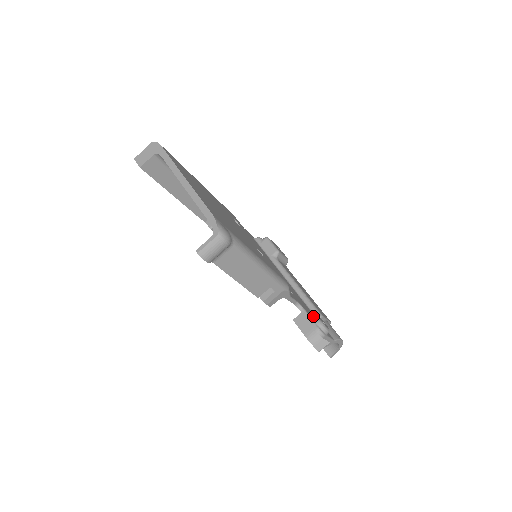
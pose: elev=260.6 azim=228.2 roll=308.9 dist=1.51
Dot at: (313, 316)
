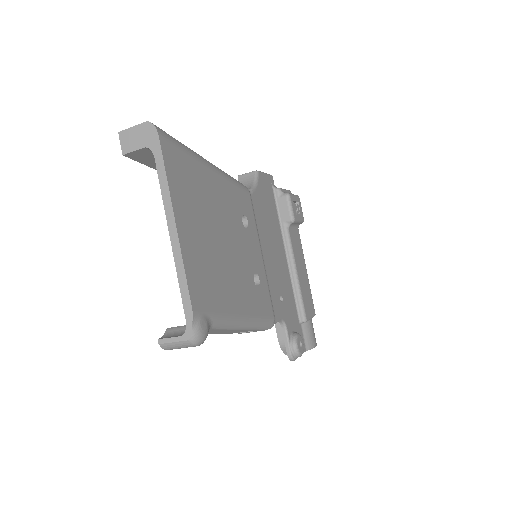
Dot at: (292, 336)
